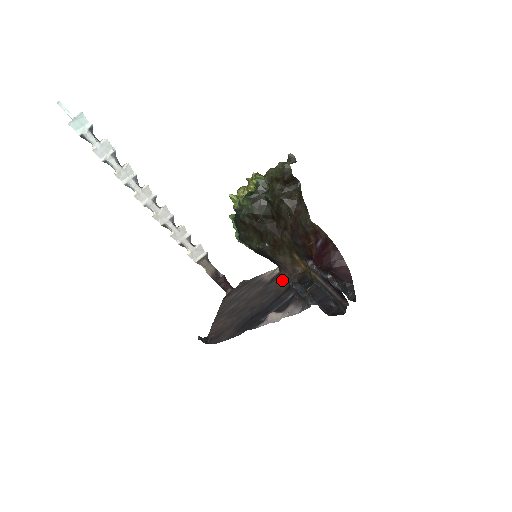
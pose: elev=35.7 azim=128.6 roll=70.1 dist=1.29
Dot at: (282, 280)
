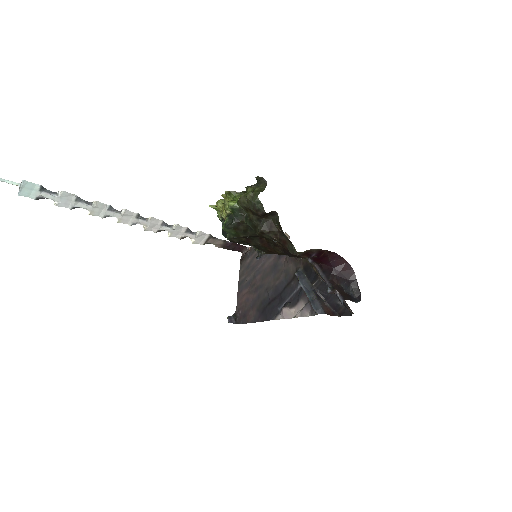
Dot at: (289, 261)
